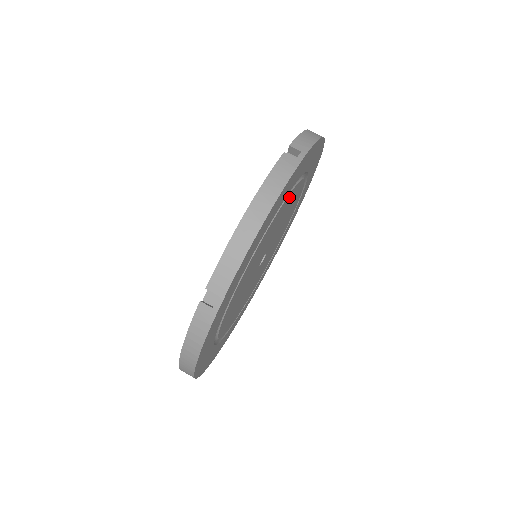
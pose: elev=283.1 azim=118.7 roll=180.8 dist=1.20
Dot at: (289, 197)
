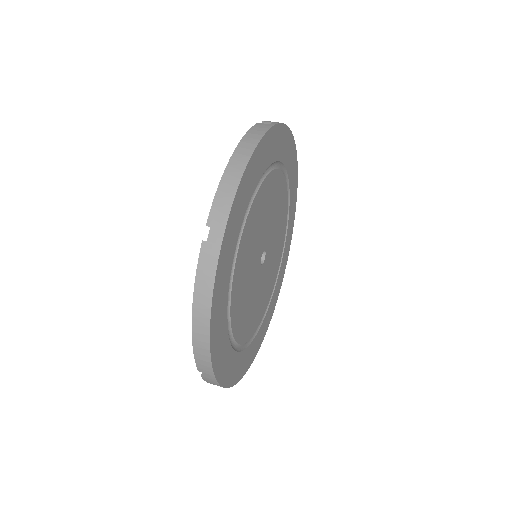
Dot at: (285, 206)
